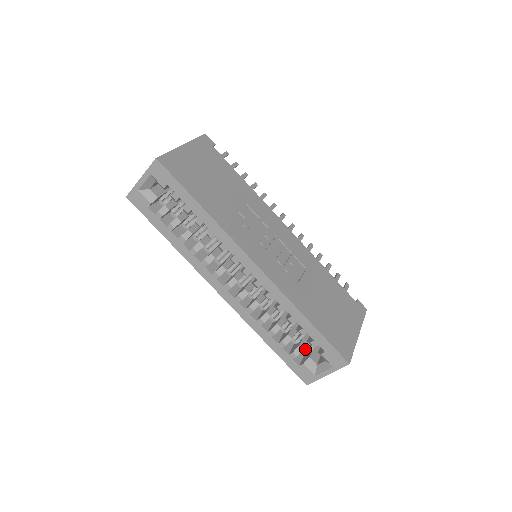
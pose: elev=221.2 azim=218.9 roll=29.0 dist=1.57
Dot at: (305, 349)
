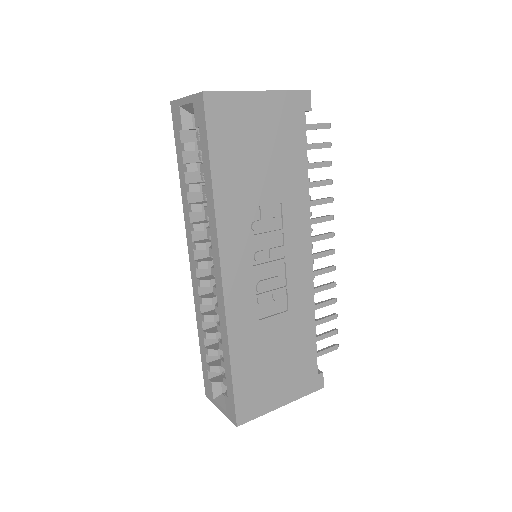
Dot at: occluded
